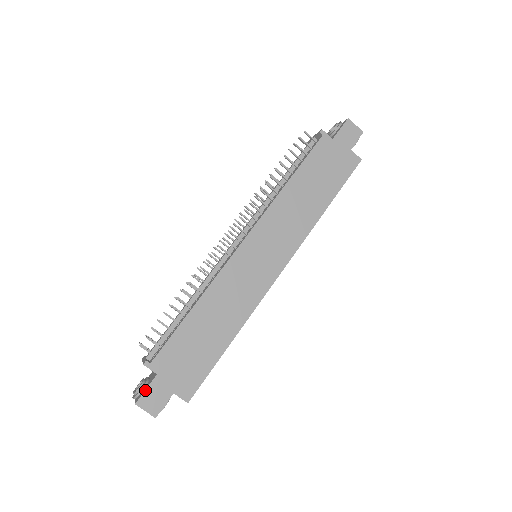
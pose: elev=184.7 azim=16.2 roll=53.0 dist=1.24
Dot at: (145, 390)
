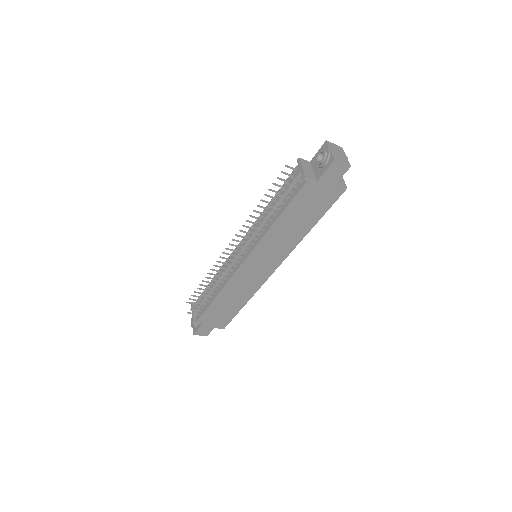
Dot at: (197, 330)
